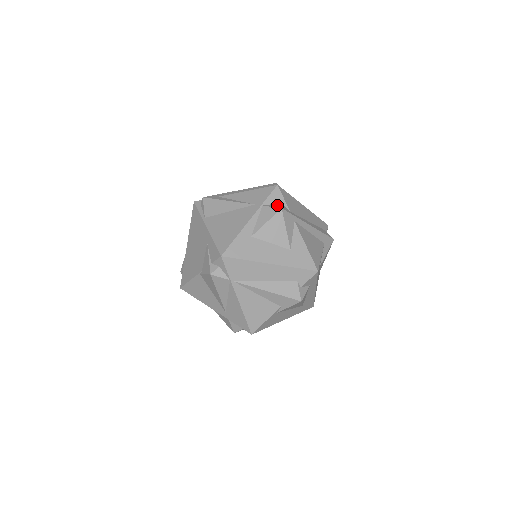
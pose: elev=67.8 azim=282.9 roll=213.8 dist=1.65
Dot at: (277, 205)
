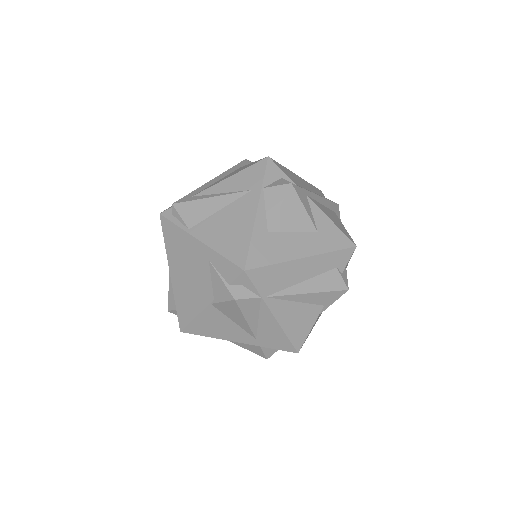
Dot at: (281, 181)
